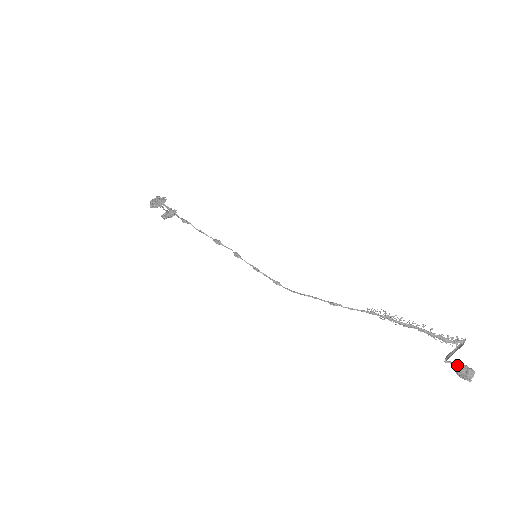
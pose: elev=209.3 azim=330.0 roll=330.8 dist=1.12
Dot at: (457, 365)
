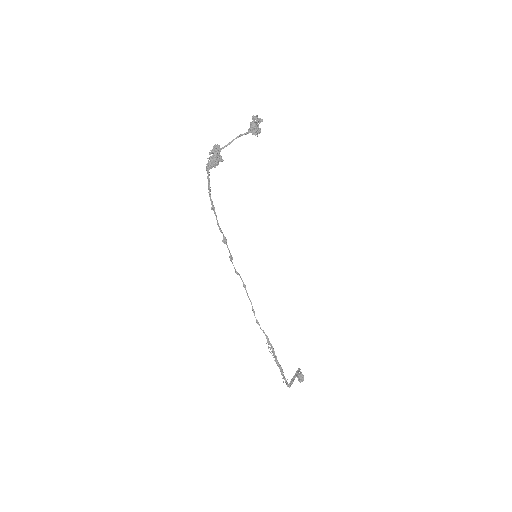
Dot at: (300, 374)
